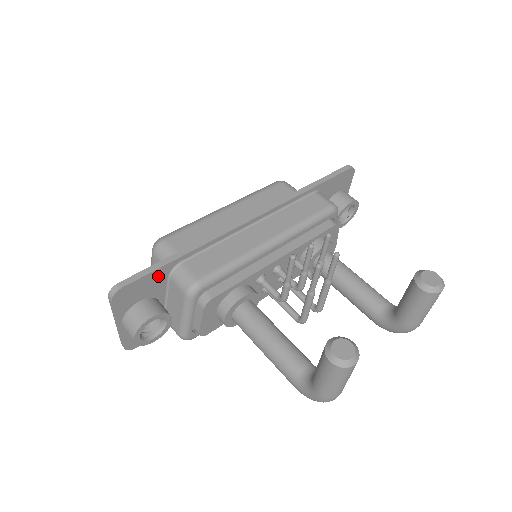
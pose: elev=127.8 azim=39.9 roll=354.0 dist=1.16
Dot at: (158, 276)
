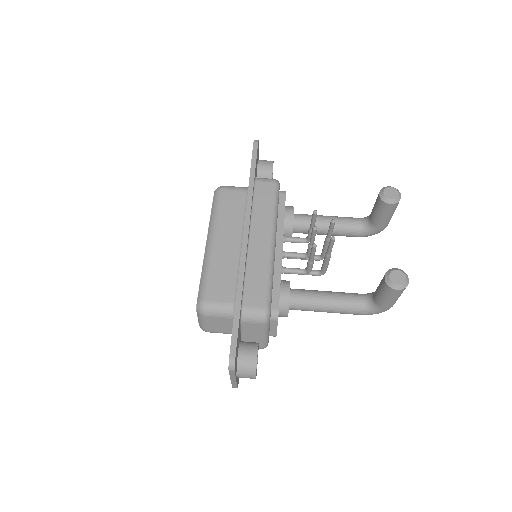
Dot at: (239, 328)
